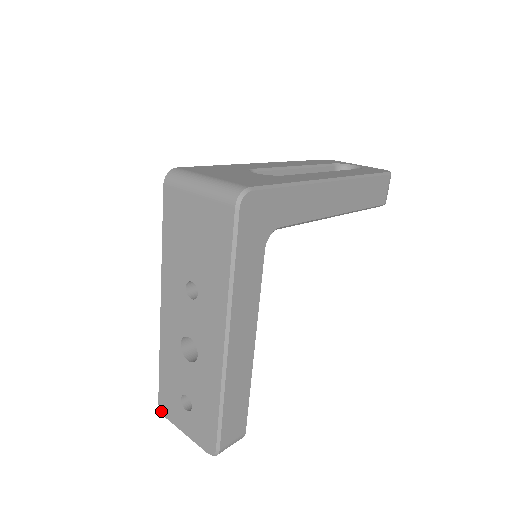
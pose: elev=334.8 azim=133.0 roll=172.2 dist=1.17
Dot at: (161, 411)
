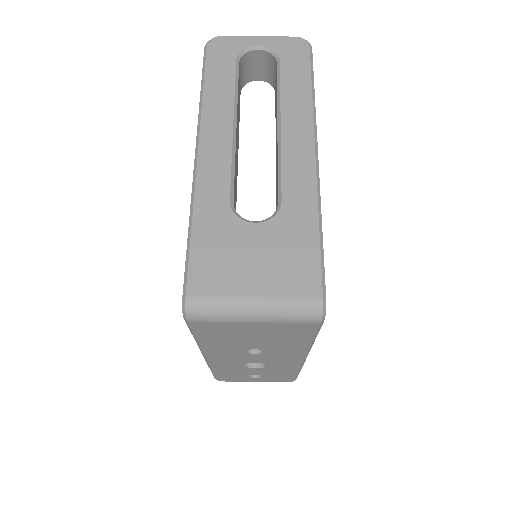
Dot at: occluded
